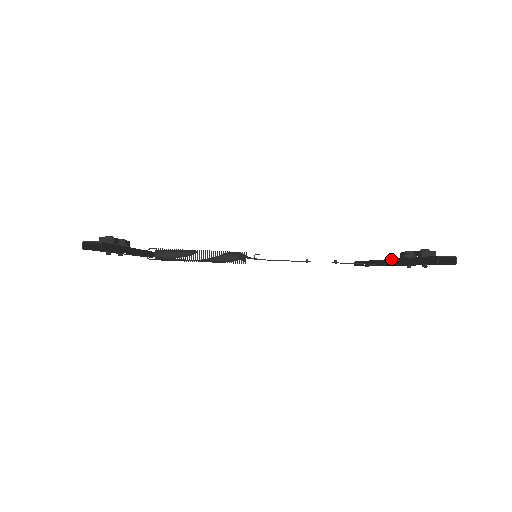
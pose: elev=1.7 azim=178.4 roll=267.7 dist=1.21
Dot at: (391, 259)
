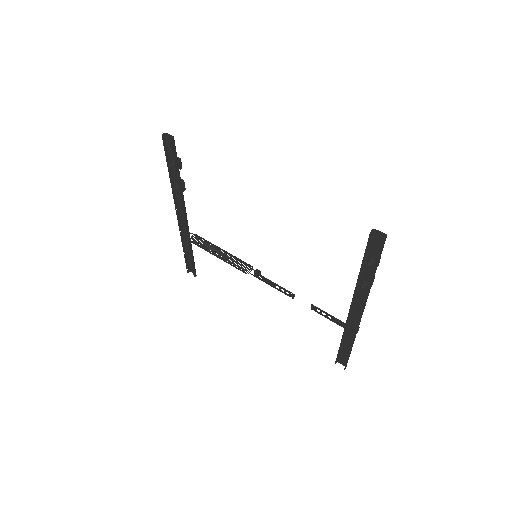
Dot at: (354, 296)
